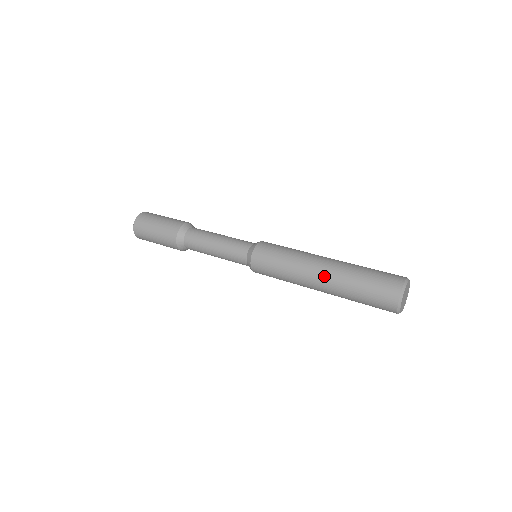
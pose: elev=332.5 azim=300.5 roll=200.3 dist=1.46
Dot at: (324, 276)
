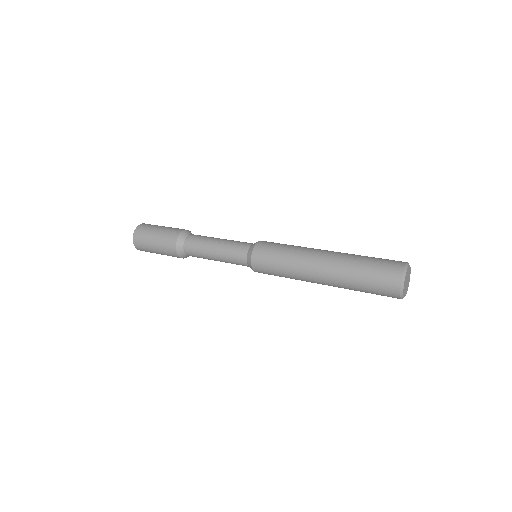
Dot at: (324, 281)
